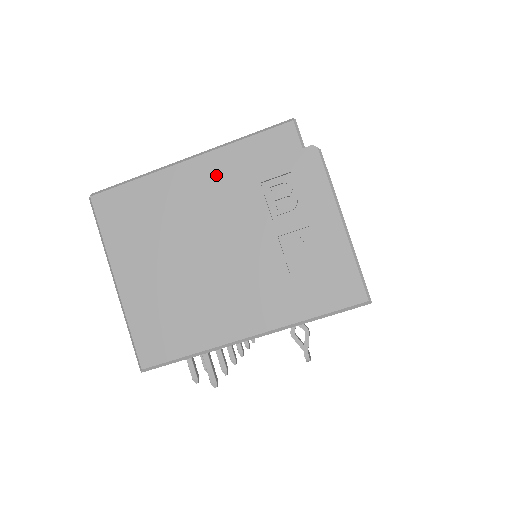
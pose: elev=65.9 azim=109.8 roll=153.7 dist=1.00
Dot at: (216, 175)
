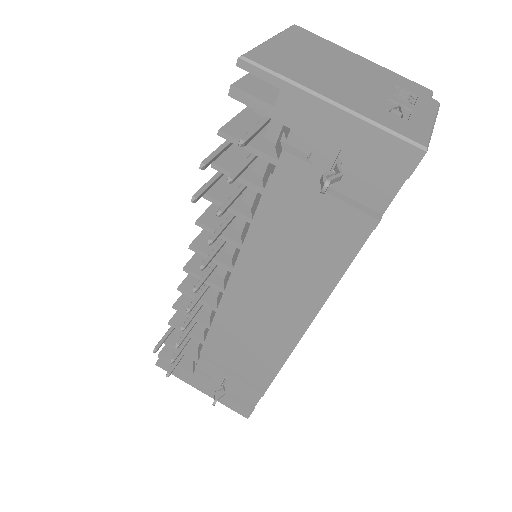
Dot at: (373, 68)
